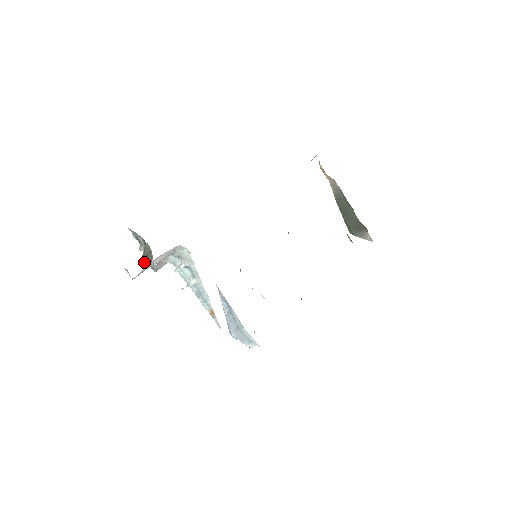
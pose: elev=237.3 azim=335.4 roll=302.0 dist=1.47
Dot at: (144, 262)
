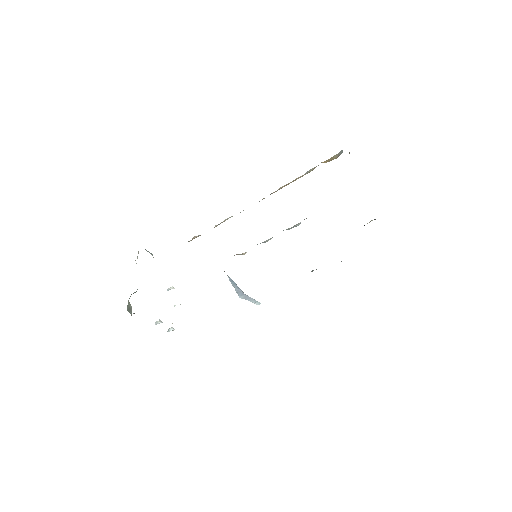
Dot at: (129, 311)
